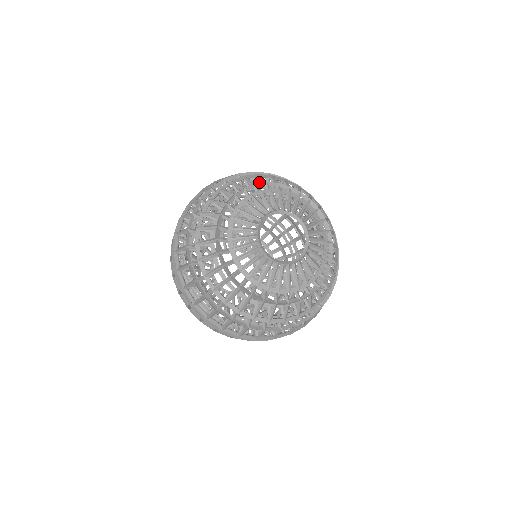
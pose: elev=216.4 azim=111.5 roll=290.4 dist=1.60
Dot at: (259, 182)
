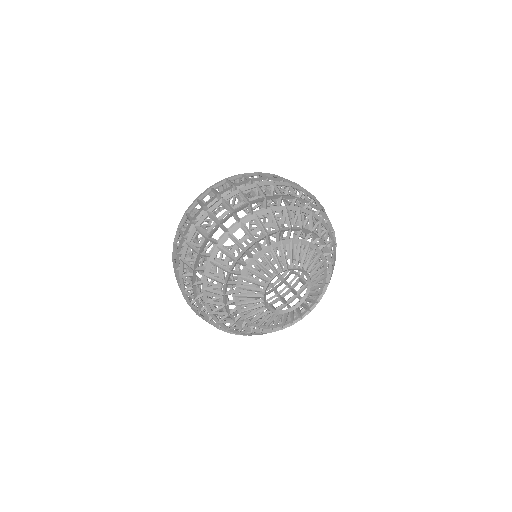
Dot at: (271, 218)
